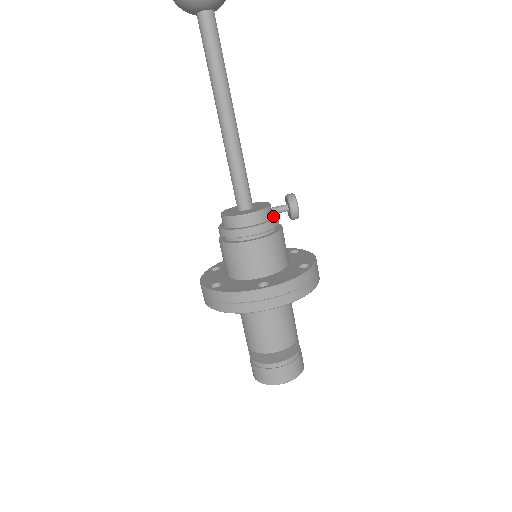
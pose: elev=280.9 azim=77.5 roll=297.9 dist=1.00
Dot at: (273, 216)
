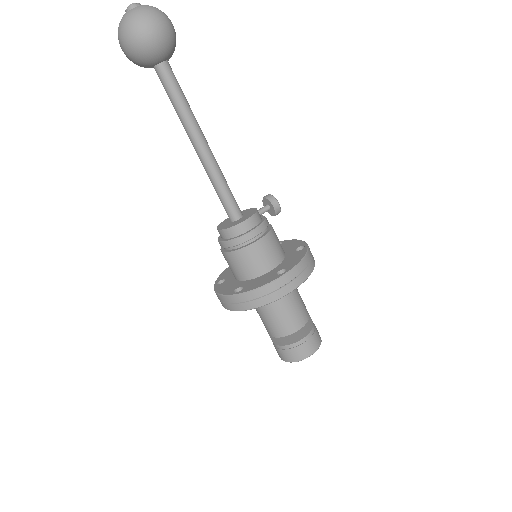
Dot at: (261, 217)
